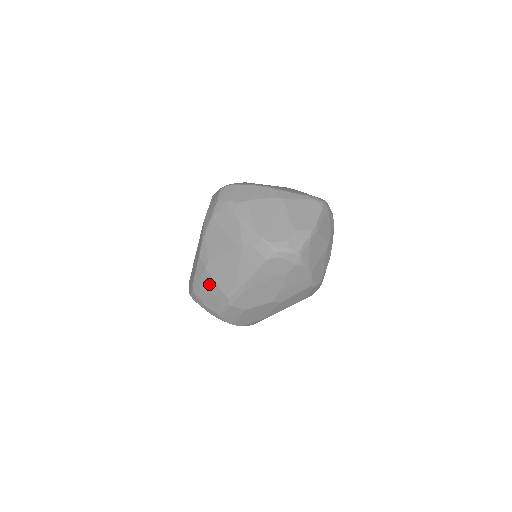
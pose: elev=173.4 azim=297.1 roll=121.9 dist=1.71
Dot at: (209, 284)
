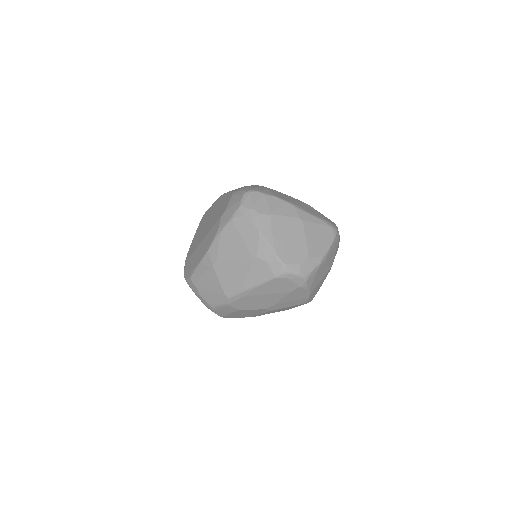
Dot at: (211, 279)
